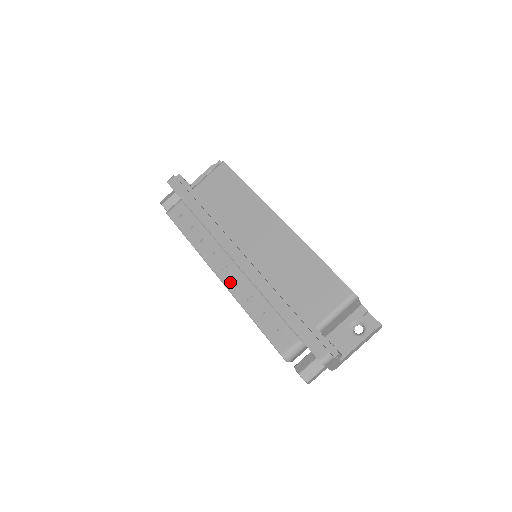
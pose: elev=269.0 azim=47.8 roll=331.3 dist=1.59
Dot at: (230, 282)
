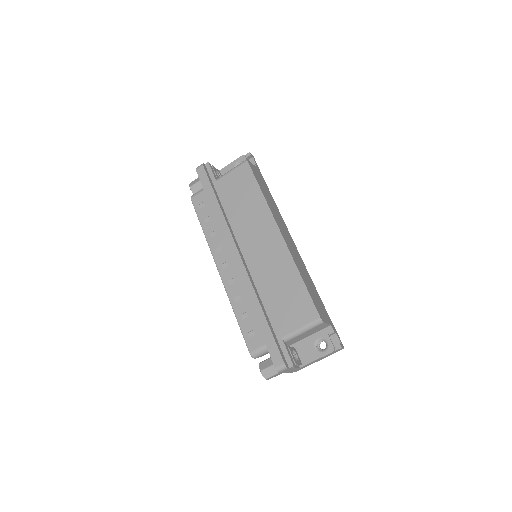
Dot at: (226, 277)
